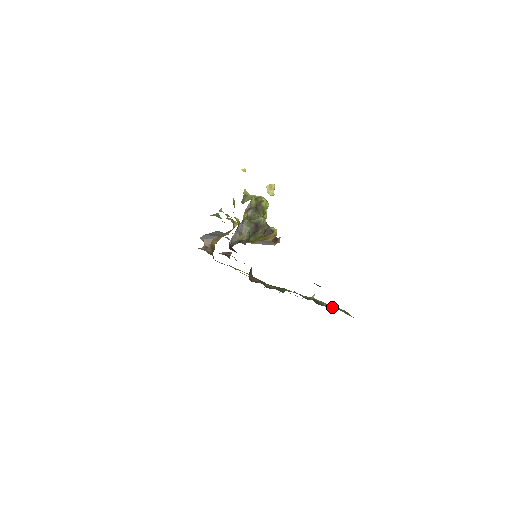
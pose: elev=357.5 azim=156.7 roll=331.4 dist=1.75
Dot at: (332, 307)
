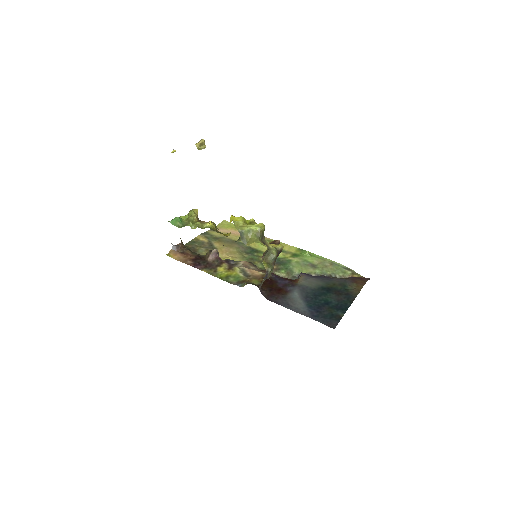
Dot at: (344, 276)
